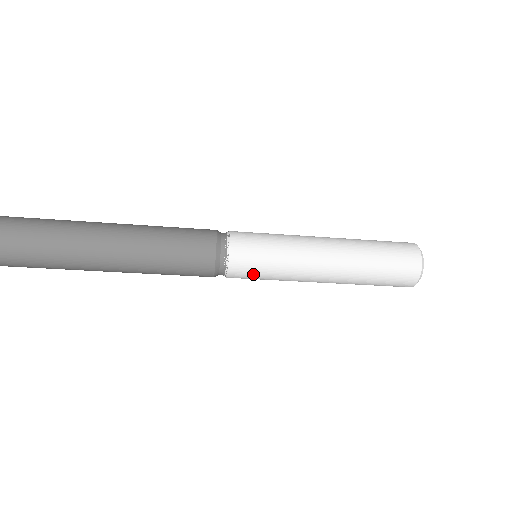
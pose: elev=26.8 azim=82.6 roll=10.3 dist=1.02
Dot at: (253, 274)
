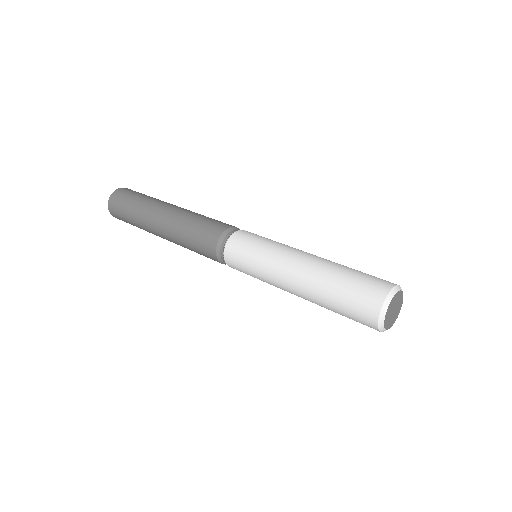
Dot at: (241, 267)
